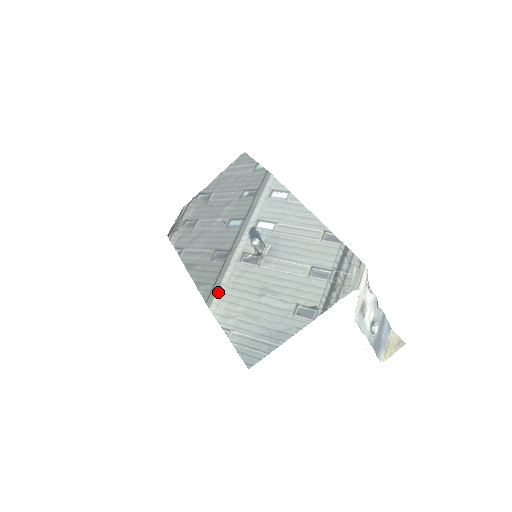
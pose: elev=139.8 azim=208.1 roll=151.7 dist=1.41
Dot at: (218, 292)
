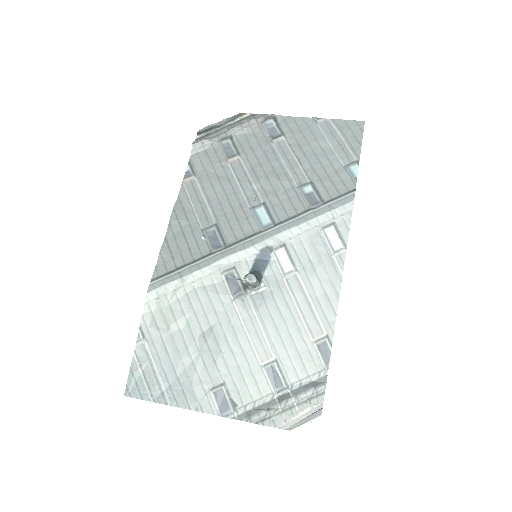
Dot at: (171, 284)
